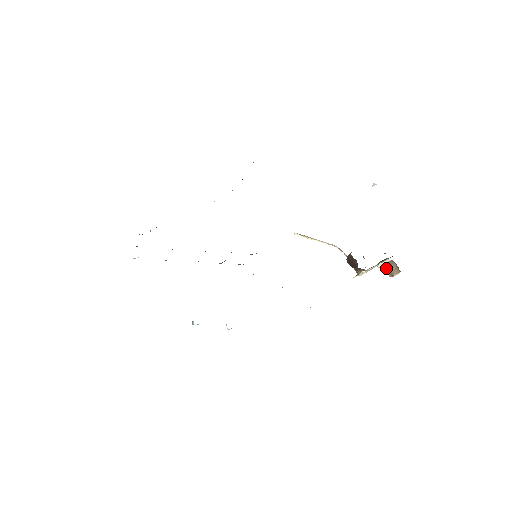
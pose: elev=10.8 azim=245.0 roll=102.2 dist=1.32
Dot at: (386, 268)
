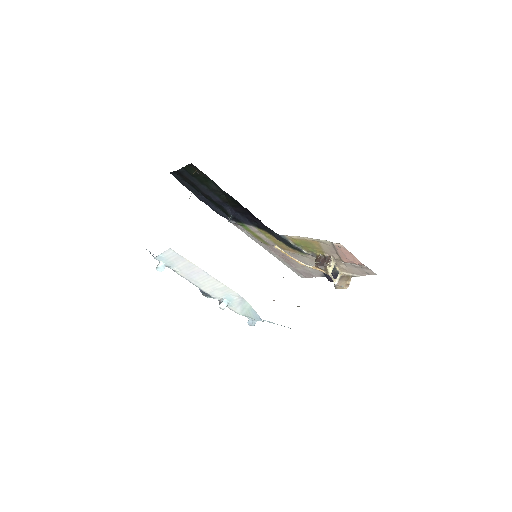
Dot at: (341, 282)
